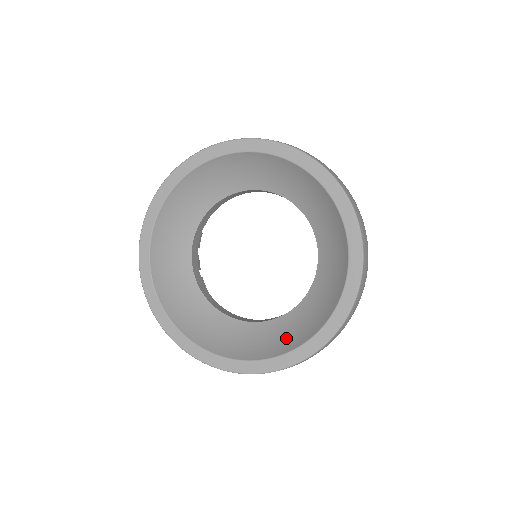
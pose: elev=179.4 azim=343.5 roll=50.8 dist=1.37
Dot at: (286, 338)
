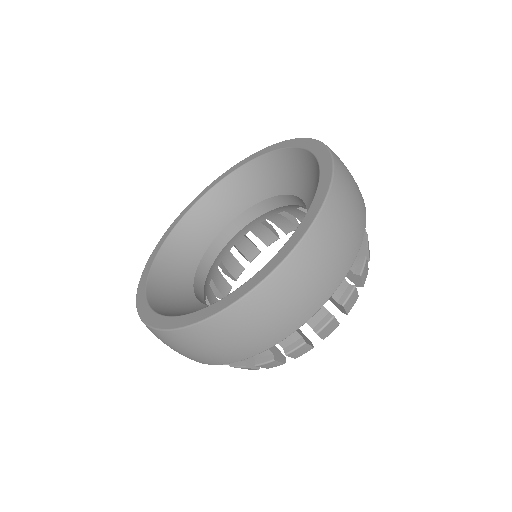
Dot at: occluded
